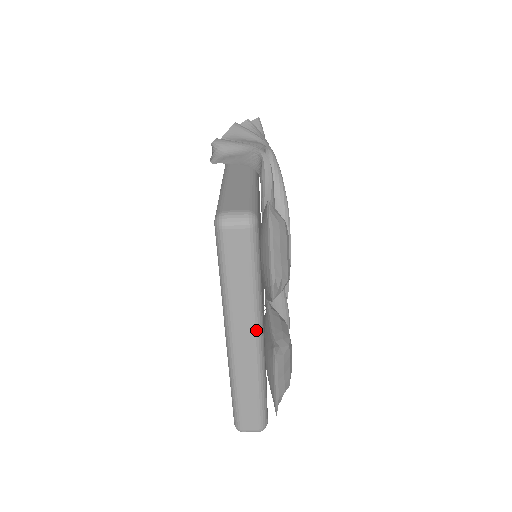
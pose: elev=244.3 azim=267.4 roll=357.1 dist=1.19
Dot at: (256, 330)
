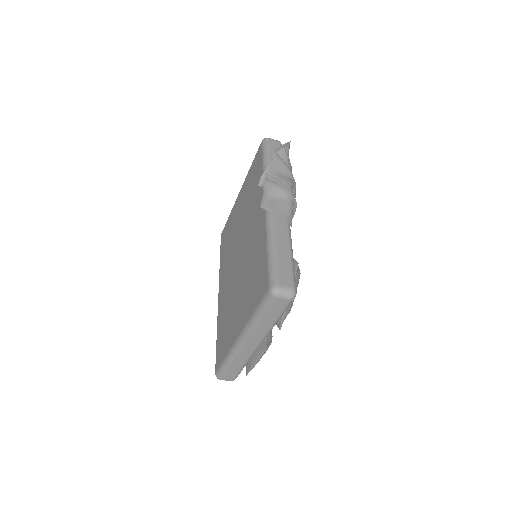
Dot at: (262, 341)
